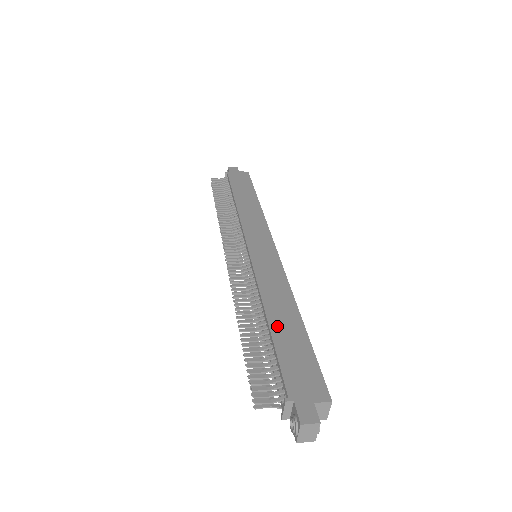
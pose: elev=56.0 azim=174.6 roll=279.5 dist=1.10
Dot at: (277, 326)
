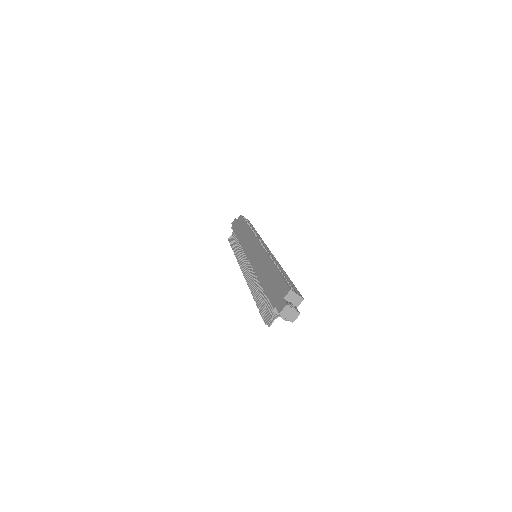
Dot at: (264, 281)
